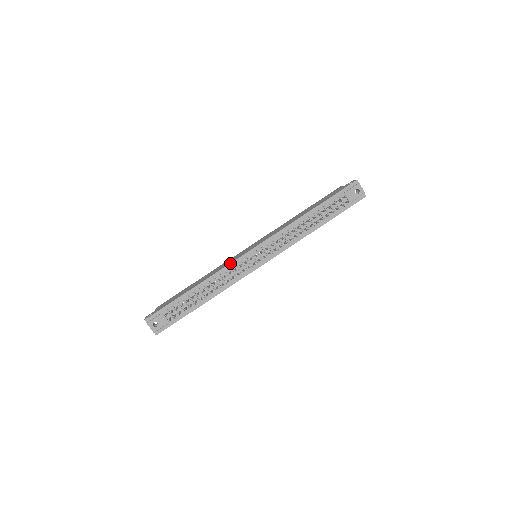
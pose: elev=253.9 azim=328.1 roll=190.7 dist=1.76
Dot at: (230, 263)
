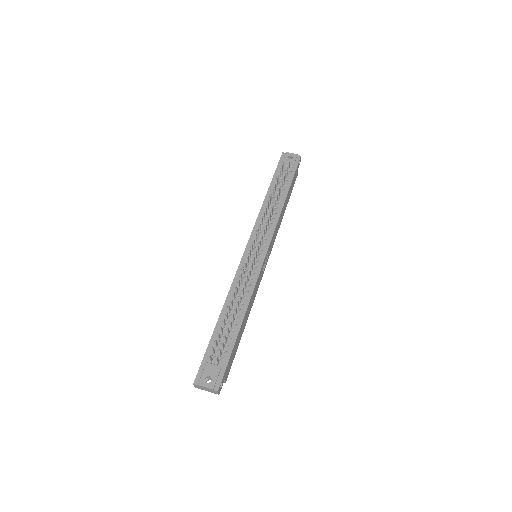
Dot at: (236, 273)
